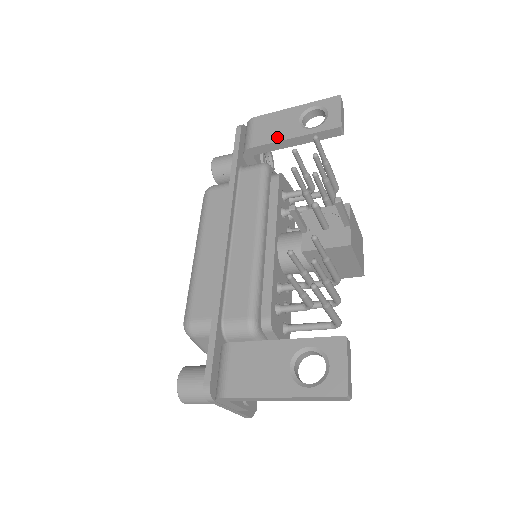
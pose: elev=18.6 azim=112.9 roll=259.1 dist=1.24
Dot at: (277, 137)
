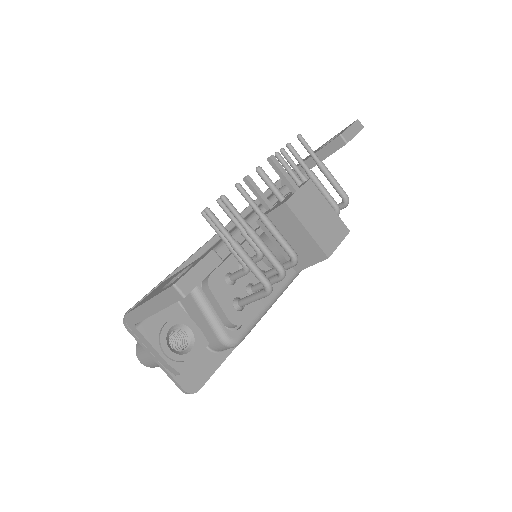
Dot at: occluded
